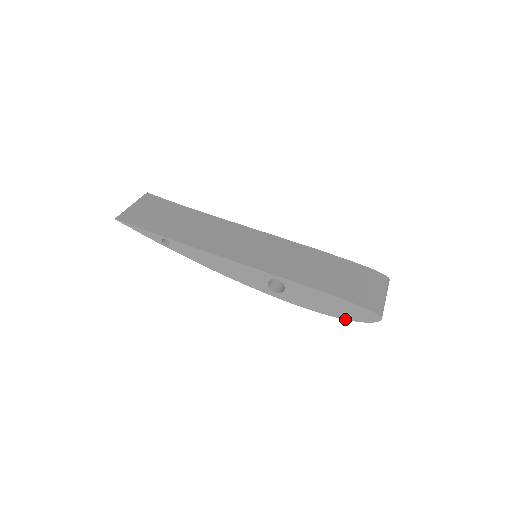
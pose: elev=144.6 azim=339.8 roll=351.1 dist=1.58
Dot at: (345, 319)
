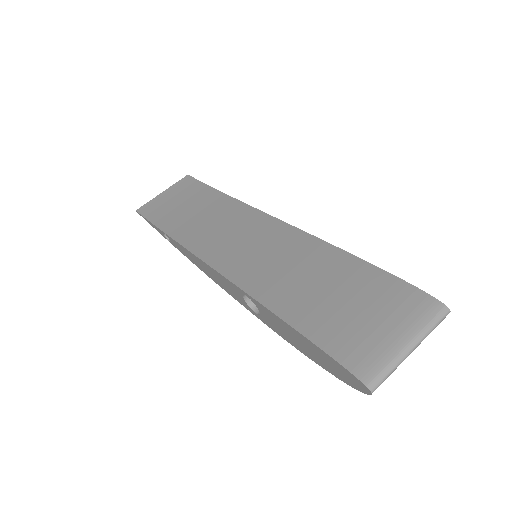
Dot at: (333, 374)
